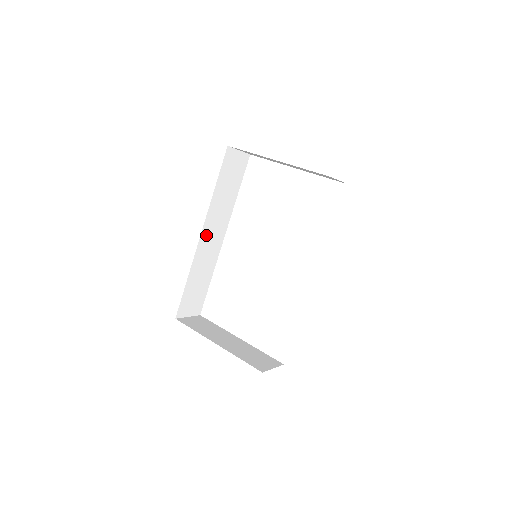
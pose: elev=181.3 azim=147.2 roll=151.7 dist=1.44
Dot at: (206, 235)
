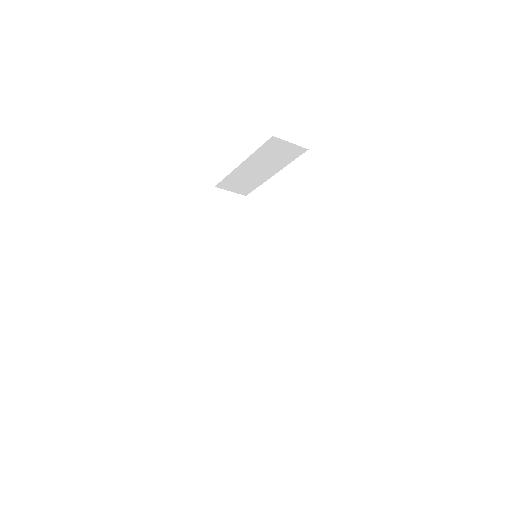
Dot at: (218, 268)
